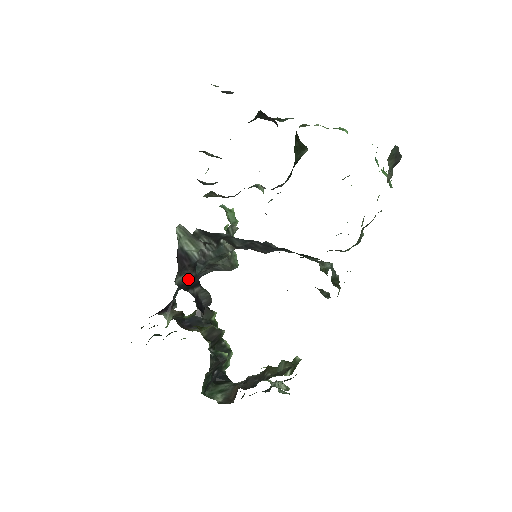
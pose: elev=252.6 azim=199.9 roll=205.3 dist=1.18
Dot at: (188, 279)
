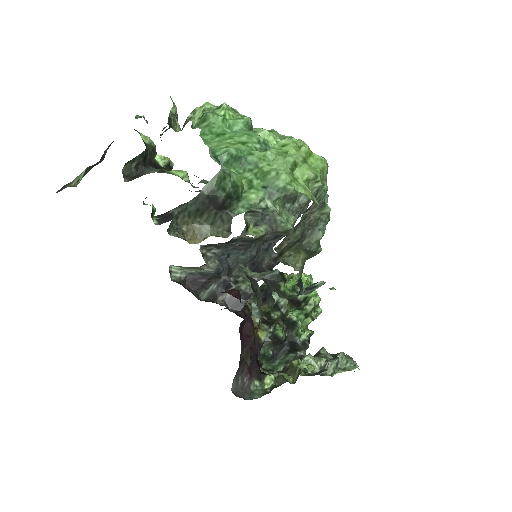
Dot at: (217, 287)
